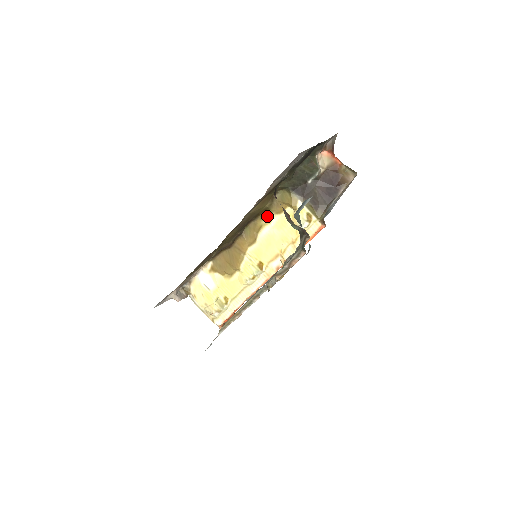
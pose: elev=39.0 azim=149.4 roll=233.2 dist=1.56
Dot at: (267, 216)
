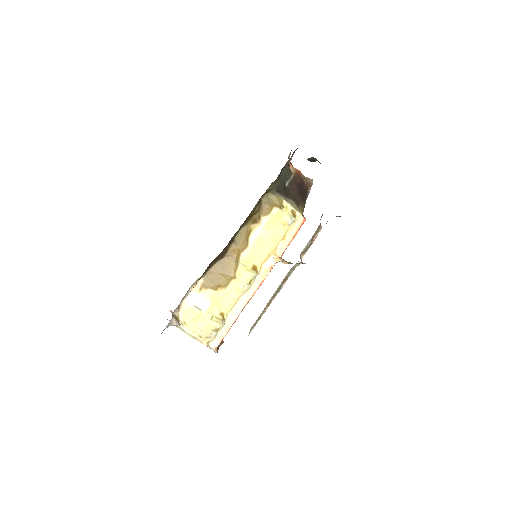
Dot at: (256, 220)
